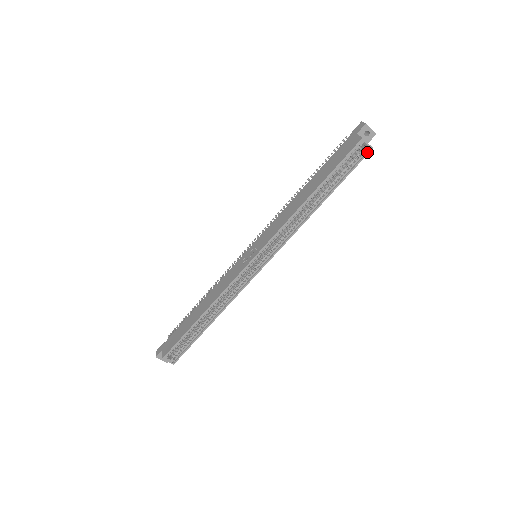
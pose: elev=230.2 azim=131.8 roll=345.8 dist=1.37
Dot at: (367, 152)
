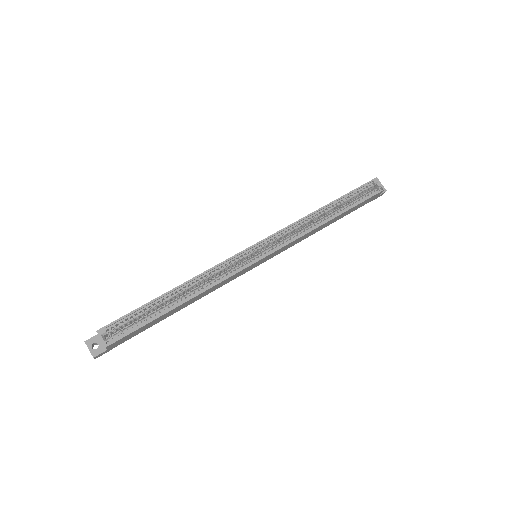
Dot at: (380, 190)
